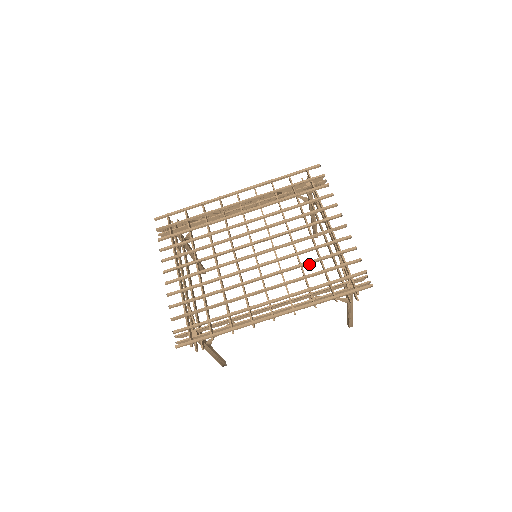
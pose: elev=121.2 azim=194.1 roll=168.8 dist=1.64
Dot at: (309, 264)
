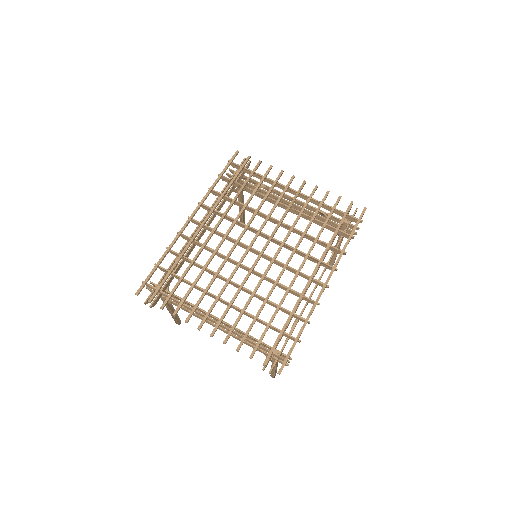
Dot at: occluded
